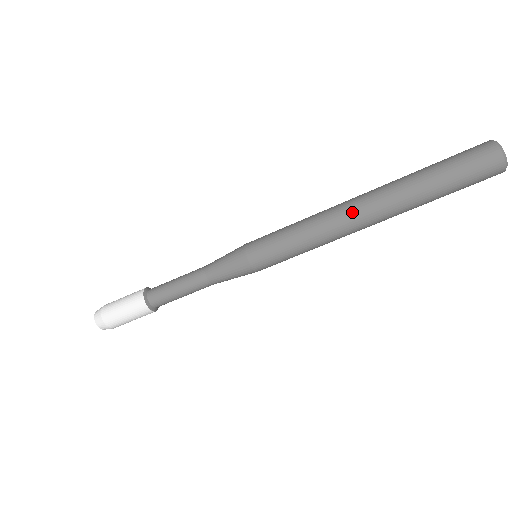
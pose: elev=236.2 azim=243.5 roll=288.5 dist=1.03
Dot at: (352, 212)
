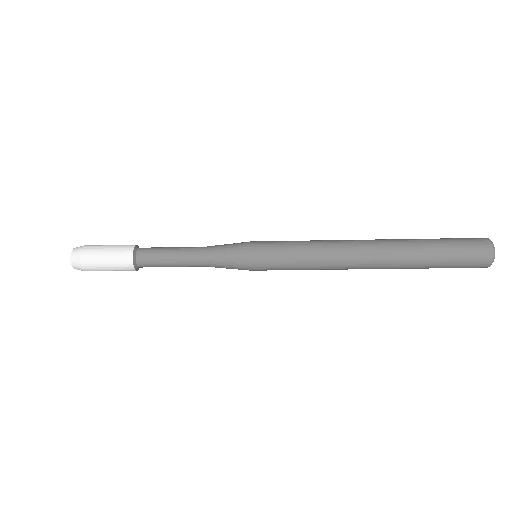
Dot at: (358, 264)
